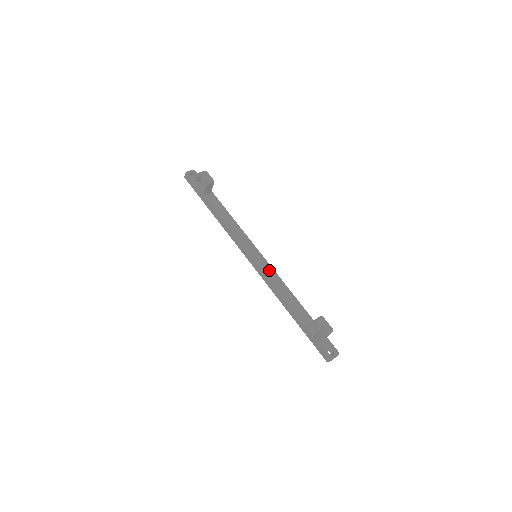
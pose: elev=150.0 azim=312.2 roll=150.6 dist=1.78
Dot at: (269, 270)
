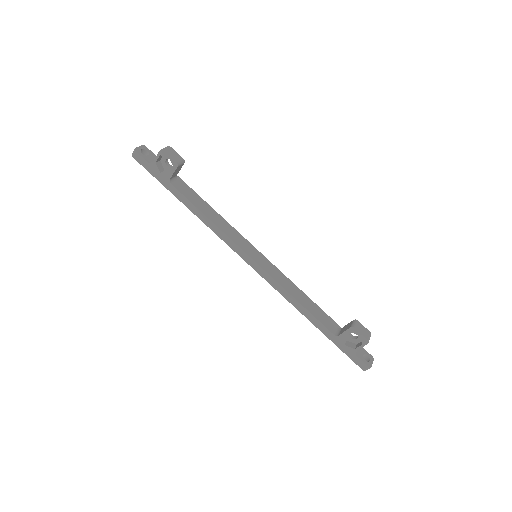
Dot at: (276, 272)
